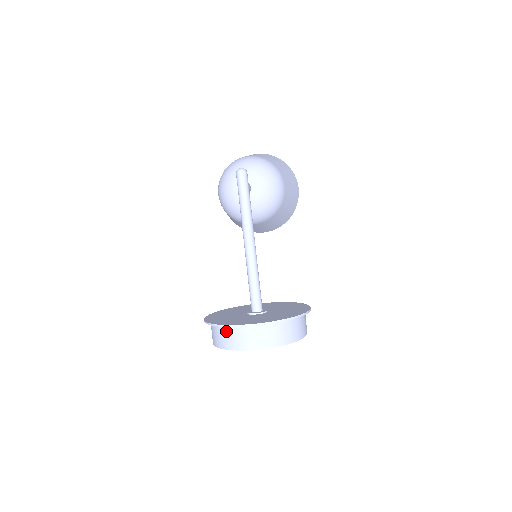
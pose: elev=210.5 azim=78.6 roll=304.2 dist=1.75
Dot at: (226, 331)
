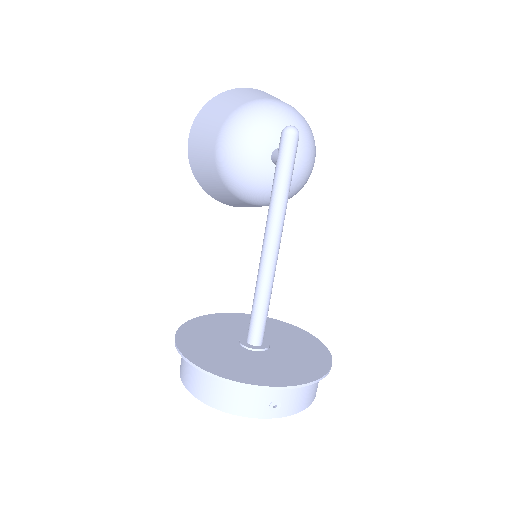
Dot at: (237, 388)
